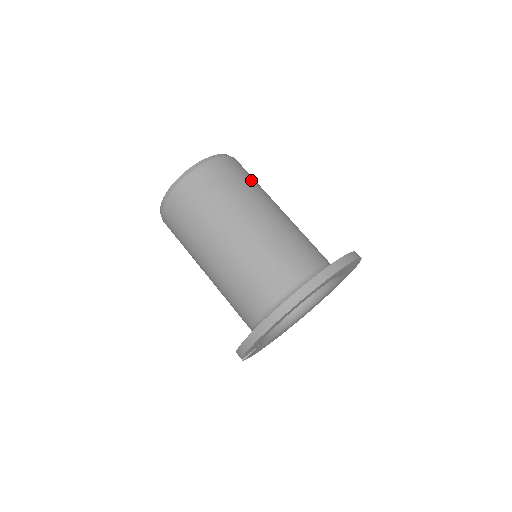
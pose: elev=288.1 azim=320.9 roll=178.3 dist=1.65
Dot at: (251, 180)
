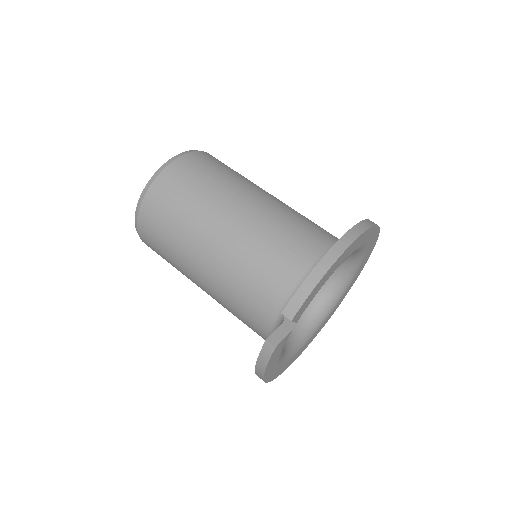
Dot at: occluded
